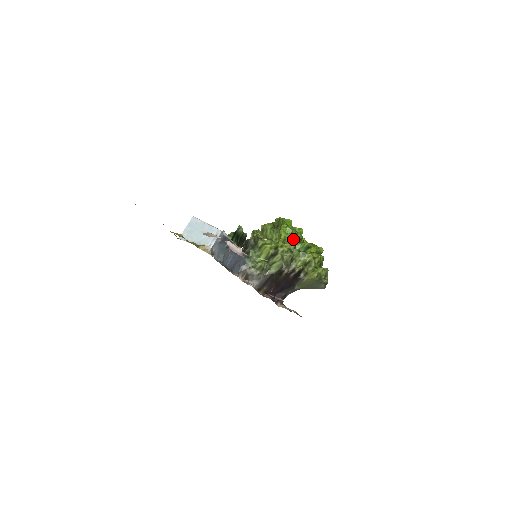
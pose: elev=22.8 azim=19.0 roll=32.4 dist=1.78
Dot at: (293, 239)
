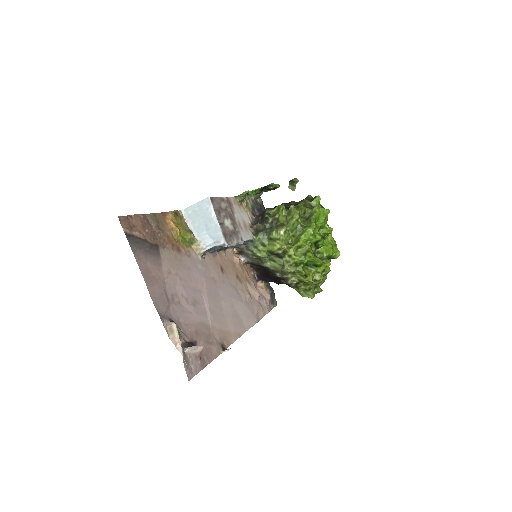
Dot at: (309, 250)
